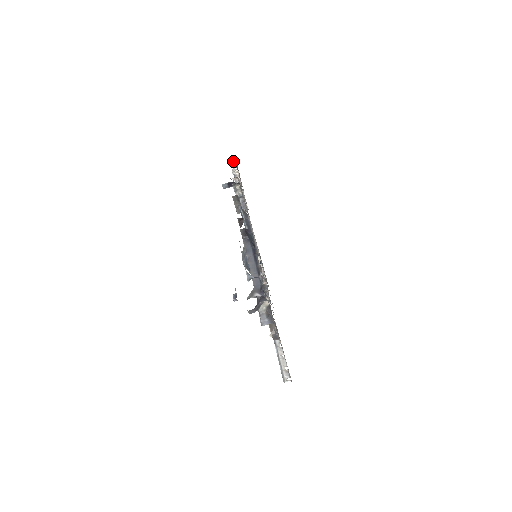
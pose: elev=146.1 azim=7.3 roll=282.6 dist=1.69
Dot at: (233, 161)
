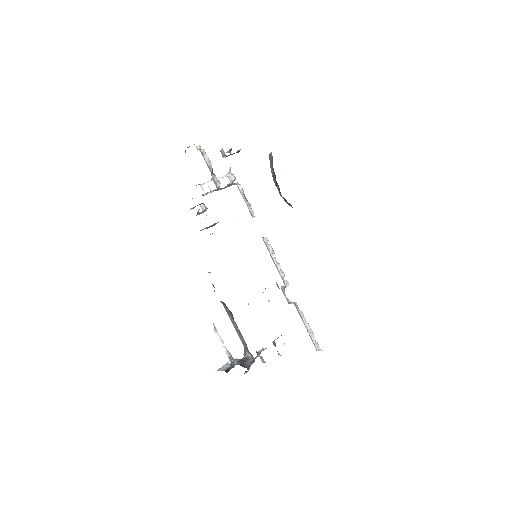
Dot at: (189, 146)
